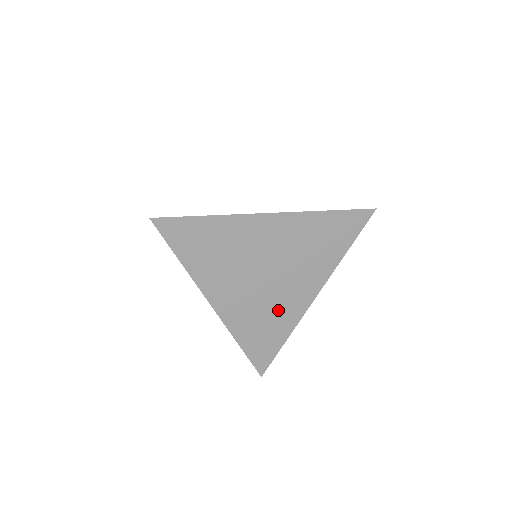
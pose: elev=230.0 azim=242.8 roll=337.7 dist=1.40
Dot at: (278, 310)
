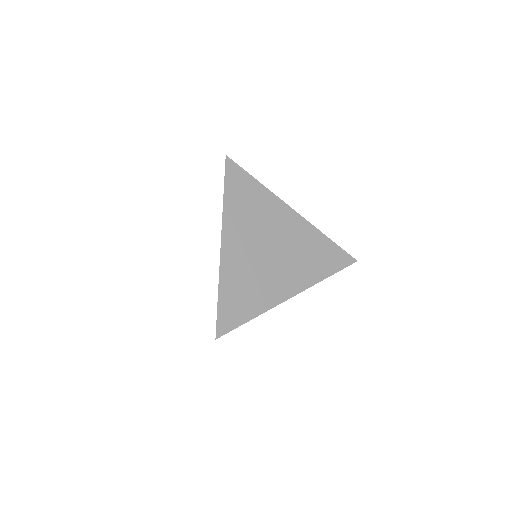
Dot at: (262, 285)
